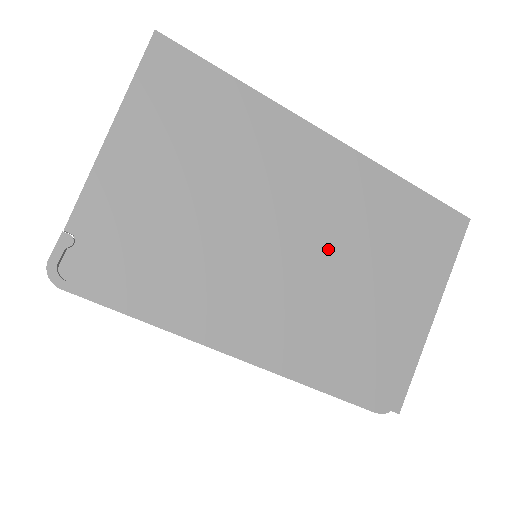
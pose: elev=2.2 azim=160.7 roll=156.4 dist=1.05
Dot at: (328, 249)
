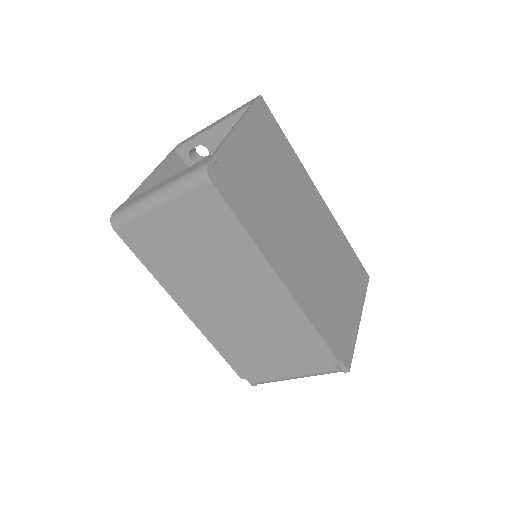
Dot at: (320, 250)
